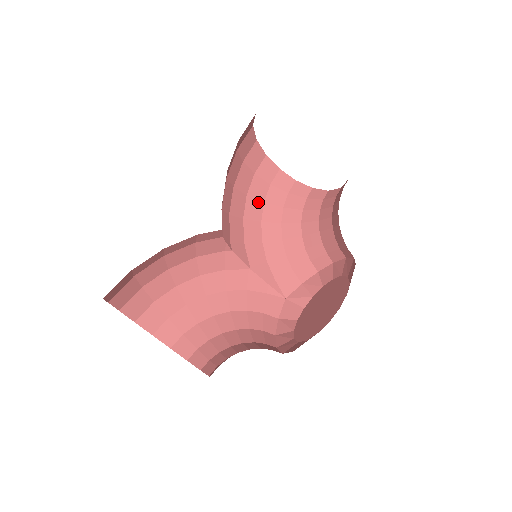
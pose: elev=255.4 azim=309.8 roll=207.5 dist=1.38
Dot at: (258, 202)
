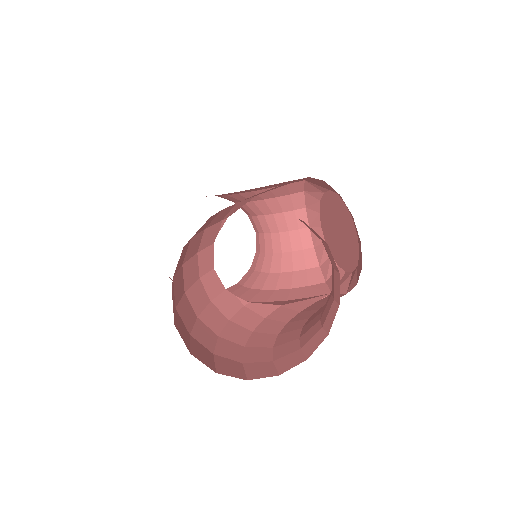
Dot at: occluded
